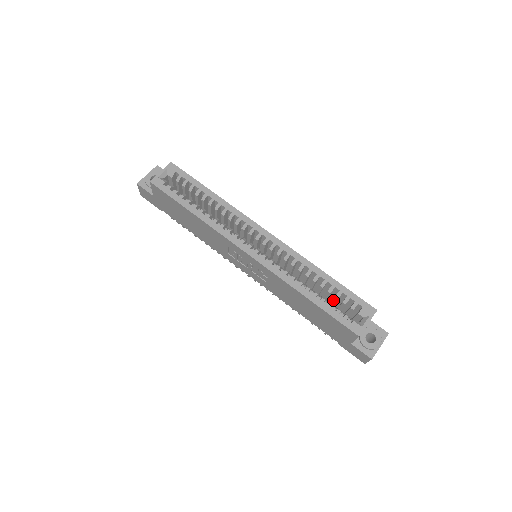
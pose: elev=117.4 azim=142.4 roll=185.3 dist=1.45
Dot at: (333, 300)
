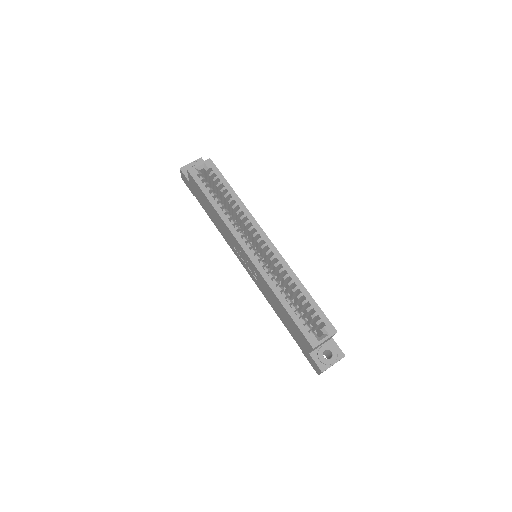
Dot at: (305, 312)
